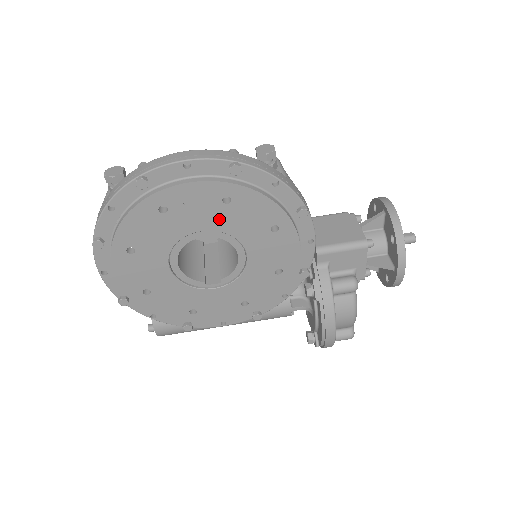
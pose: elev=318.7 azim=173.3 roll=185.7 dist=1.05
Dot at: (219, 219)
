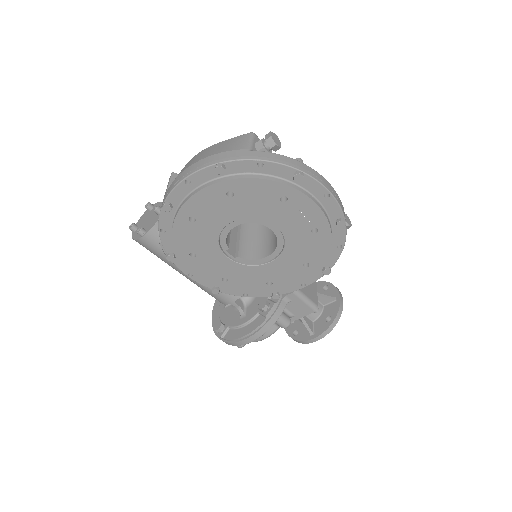
Dot at: (295, 233)
